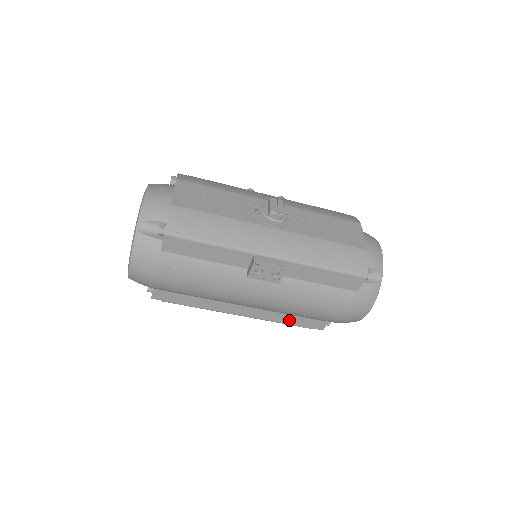
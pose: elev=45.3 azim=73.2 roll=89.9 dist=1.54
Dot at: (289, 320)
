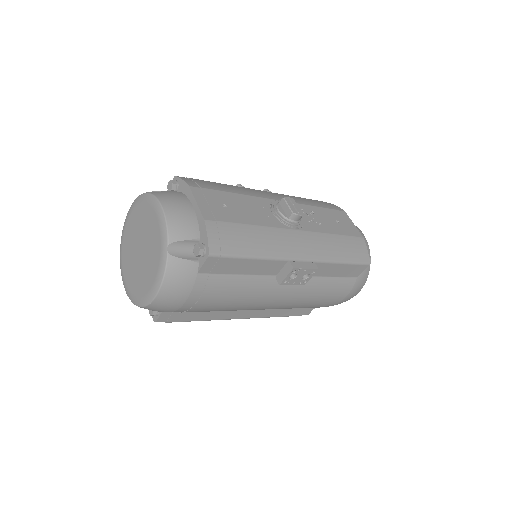
Dot at: (284, 313)
